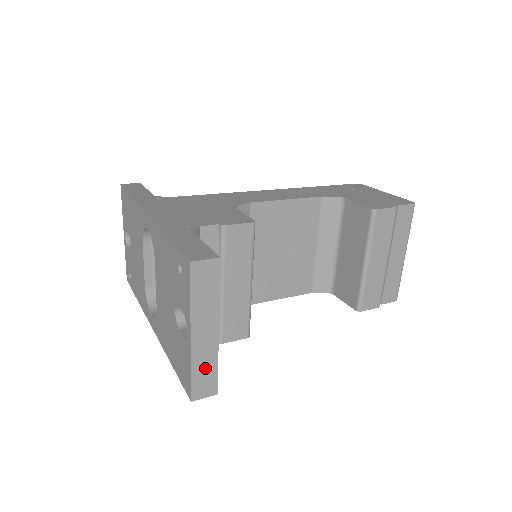
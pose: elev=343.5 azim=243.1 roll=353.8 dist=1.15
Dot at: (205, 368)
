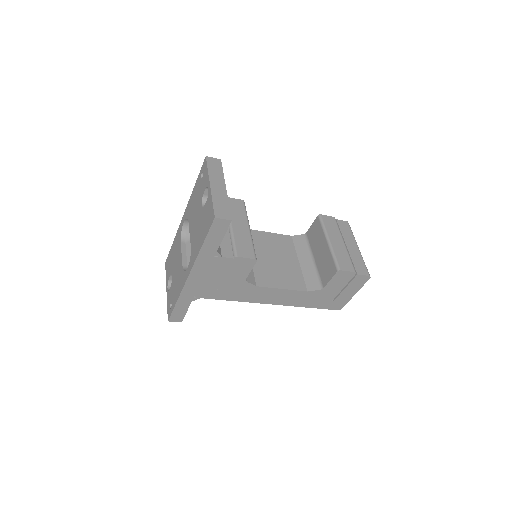
Dot at: (221, 203)
